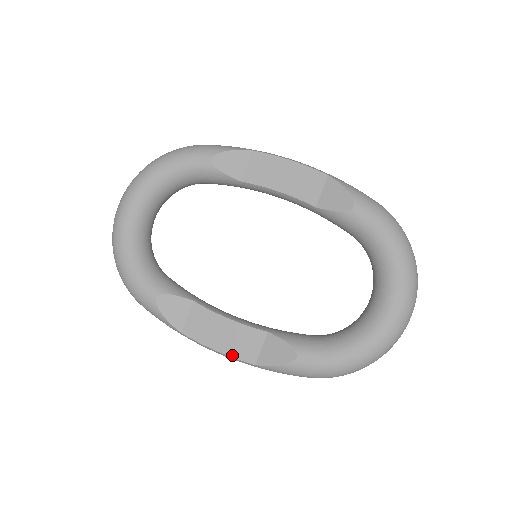
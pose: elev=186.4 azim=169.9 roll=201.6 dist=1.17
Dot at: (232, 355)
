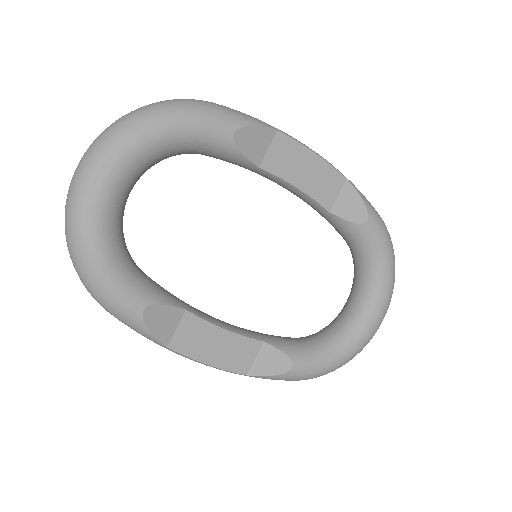
Dot at: (224, 368)
